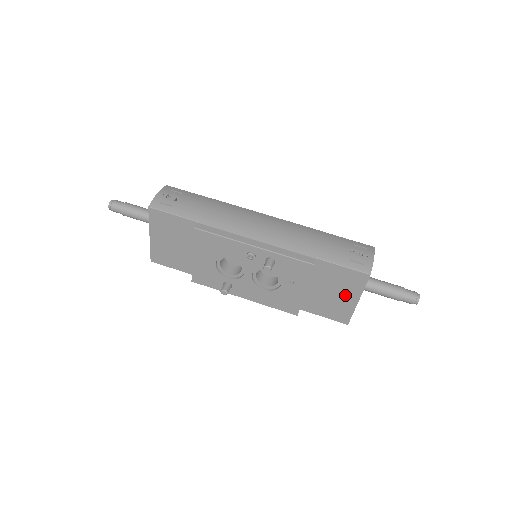
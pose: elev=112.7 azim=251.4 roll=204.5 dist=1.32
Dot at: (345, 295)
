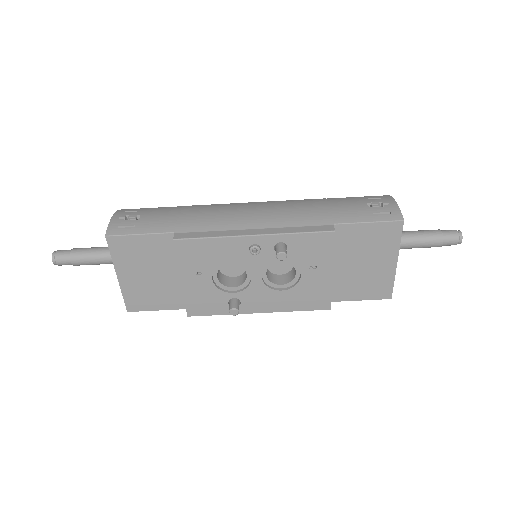
Dot at: (379, 260)
